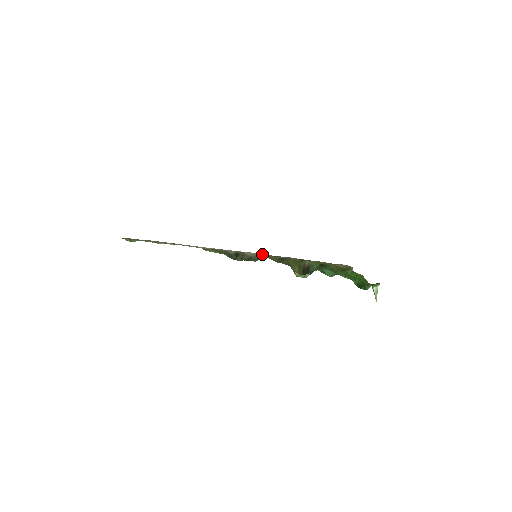
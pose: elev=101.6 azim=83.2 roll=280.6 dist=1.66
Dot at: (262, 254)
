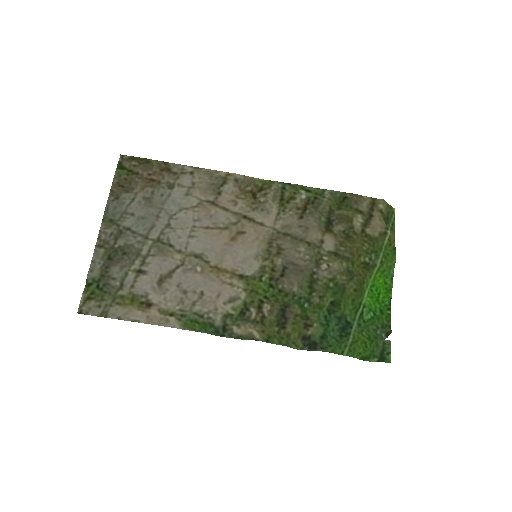
Dot at: (255, 327)
